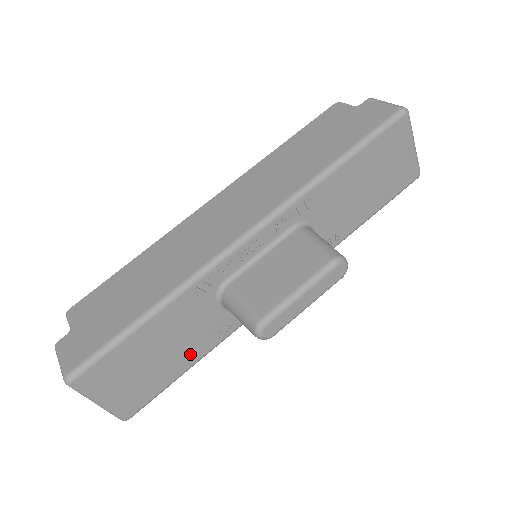
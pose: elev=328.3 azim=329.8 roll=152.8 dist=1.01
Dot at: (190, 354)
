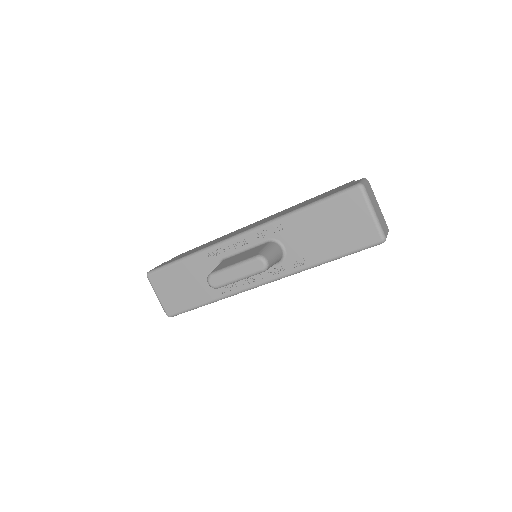
Dot at: (203, 295)
